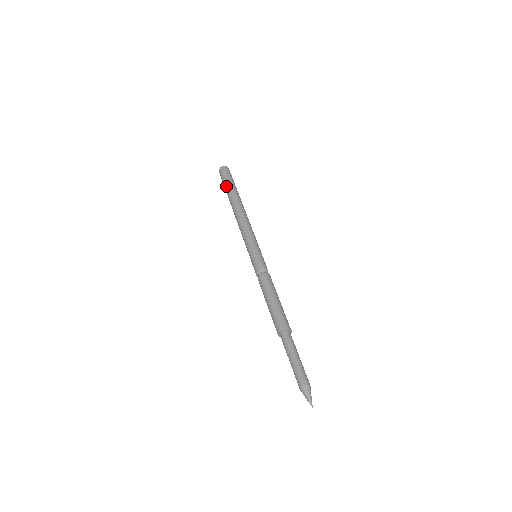
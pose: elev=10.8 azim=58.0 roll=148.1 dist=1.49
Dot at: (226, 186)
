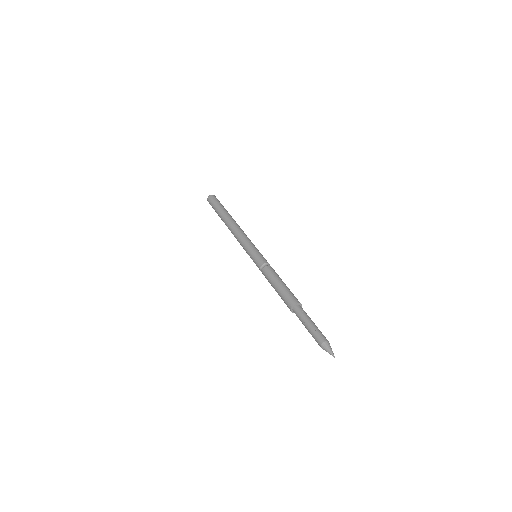
Dot at: (218, 207)
